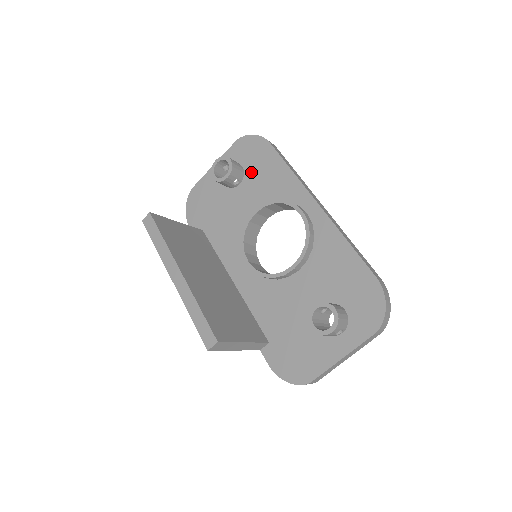
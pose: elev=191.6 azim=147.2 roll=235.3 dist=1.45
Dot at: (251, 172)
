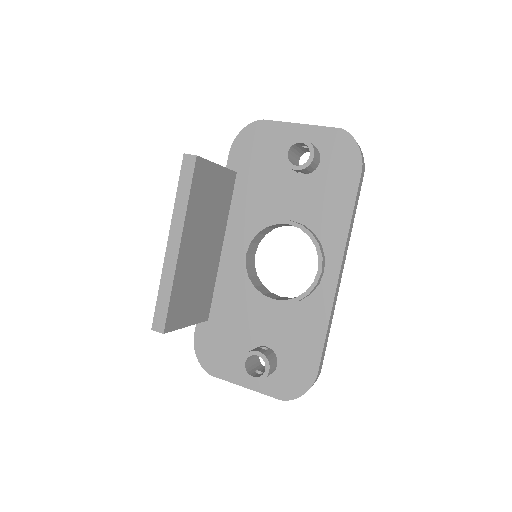
Dot at: (321, 177)
